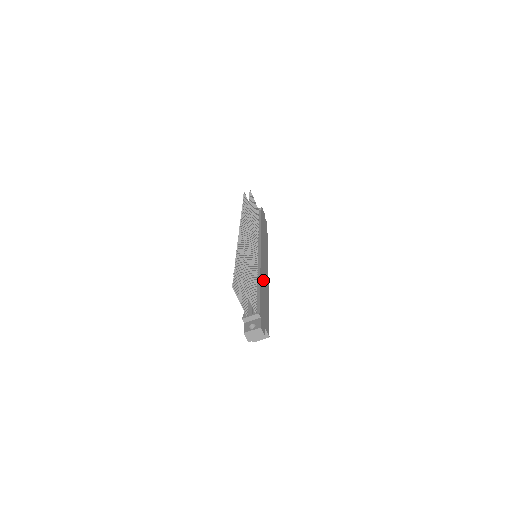
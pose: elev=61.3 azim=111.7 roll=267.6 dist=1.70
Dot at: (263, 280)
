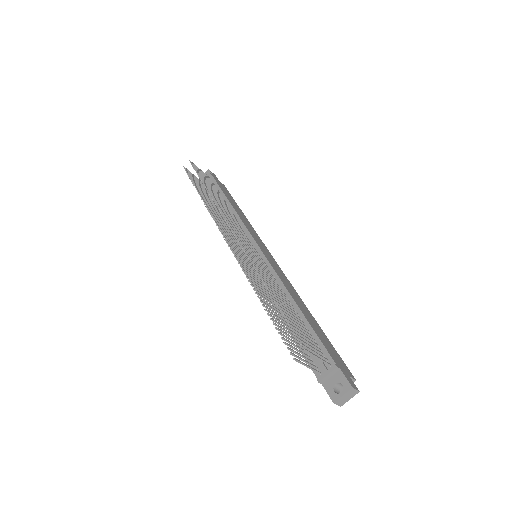
Dot at: (293, 295)
